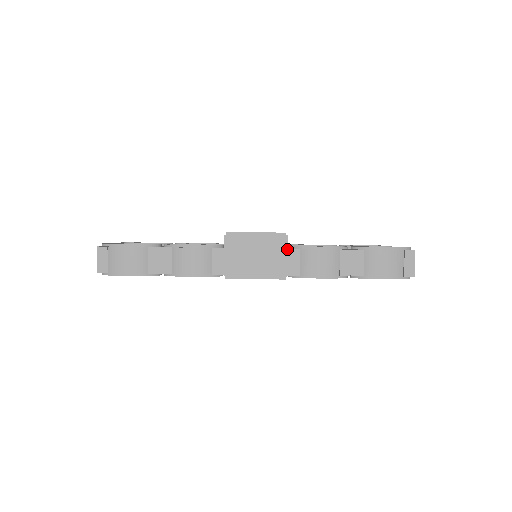
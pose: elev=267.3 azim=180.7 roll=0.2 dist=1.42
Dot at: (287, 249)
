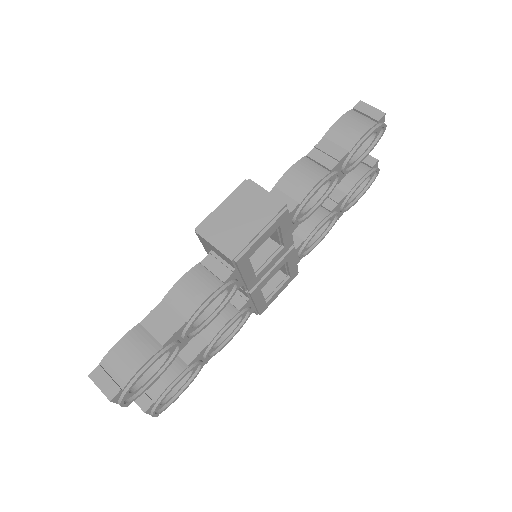
Dot at: (260, 187)
